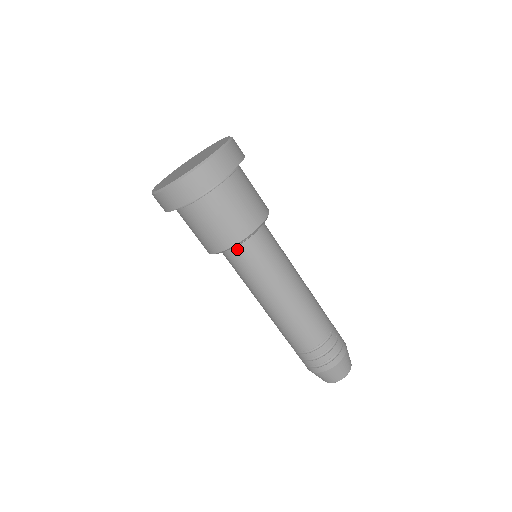
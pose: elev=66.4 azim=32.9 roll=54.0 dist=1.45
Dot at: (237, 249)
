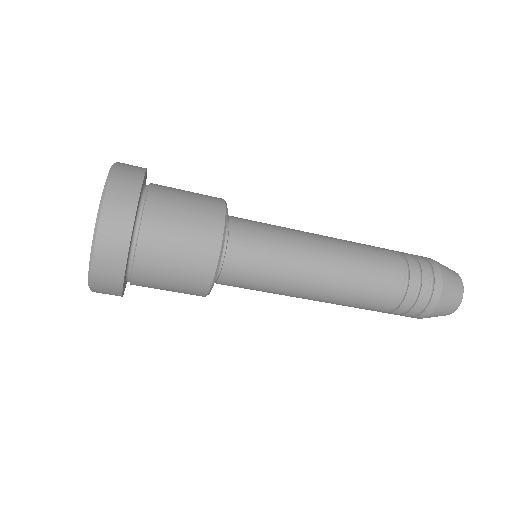
Dot at: (222, 279)
